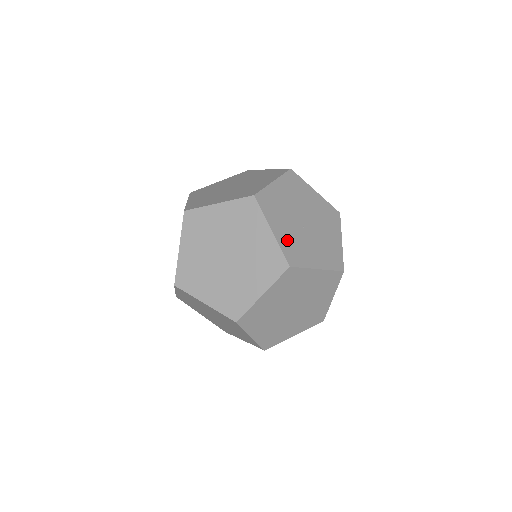
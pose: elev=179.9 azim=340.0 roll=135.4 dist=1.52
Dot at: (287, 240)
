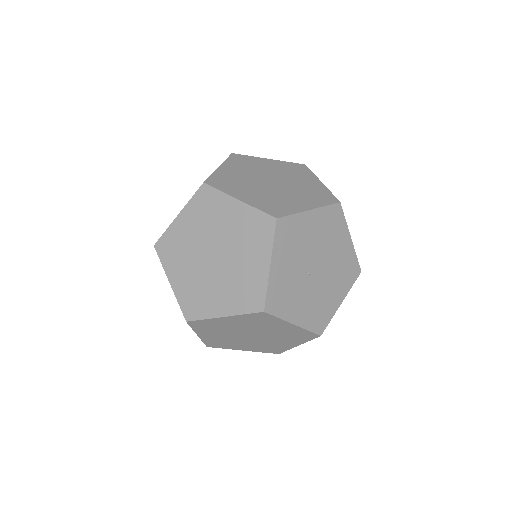
Dot at: (280, 282)
